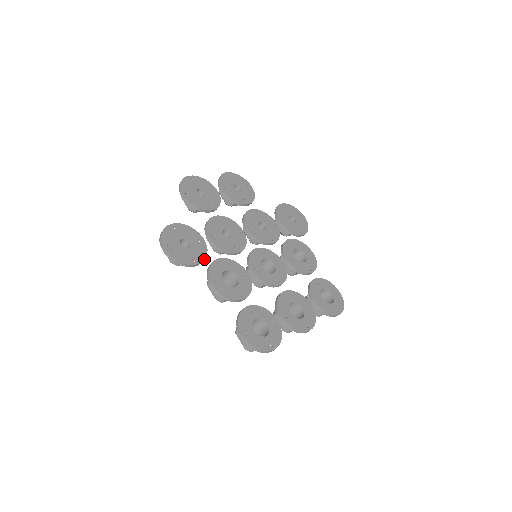
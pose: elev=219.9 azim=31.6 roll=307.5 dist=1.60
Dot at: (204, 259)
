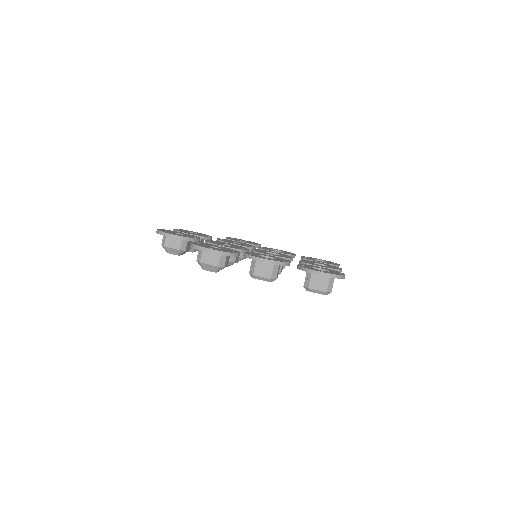
Dot at: occluded
